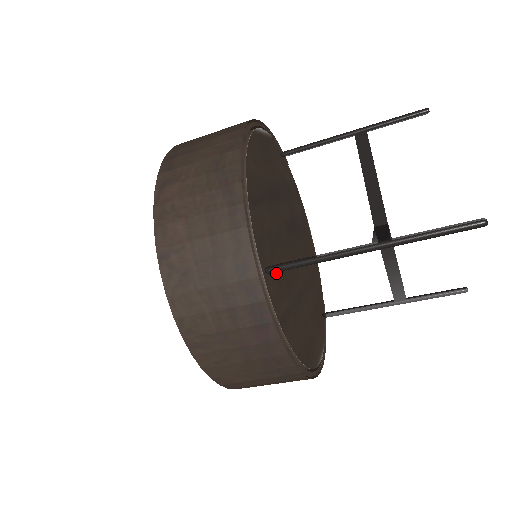
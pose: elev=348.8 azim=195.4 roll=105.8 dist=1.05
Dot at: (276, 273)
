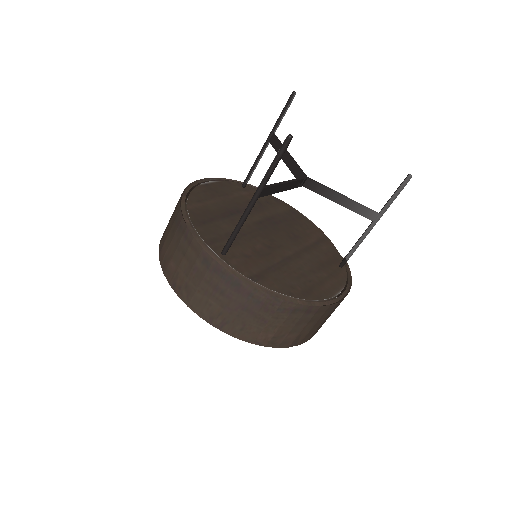
Dot at: (241, 253)
